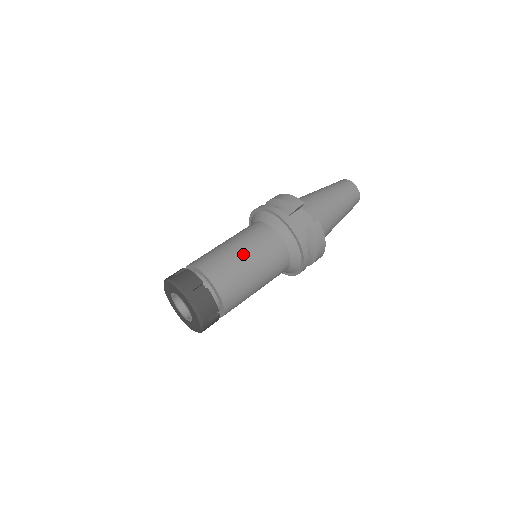
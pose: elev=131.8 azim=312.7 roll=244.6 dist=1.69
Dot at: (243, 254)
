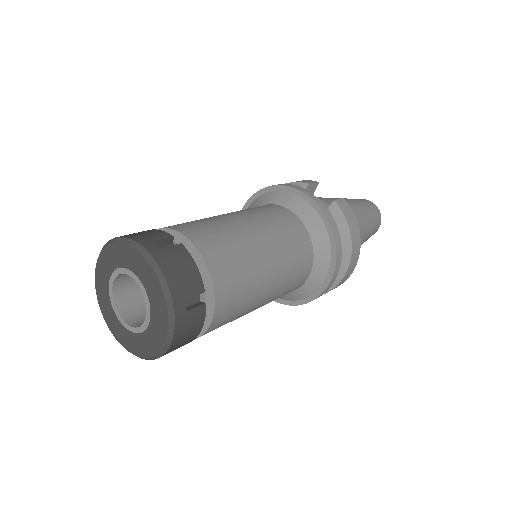
Dot at: (240, 219)
